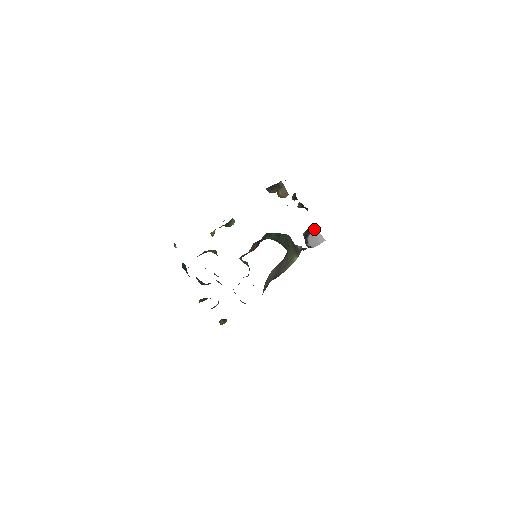
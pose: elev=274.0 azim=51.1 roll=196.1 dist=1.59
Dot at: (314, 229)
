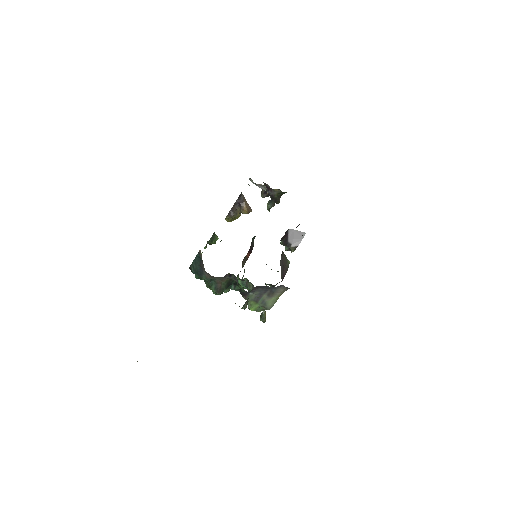
Dot at: (290, 230)
